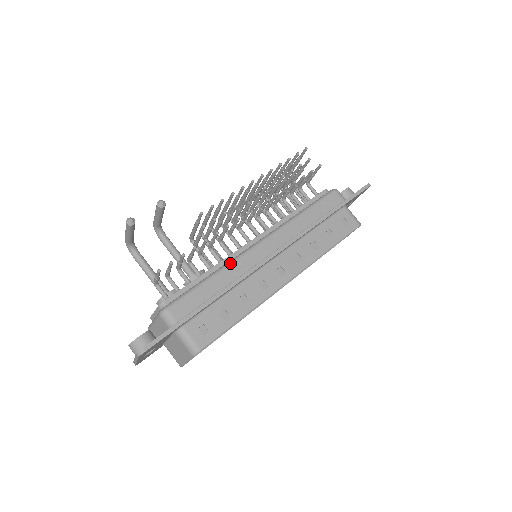
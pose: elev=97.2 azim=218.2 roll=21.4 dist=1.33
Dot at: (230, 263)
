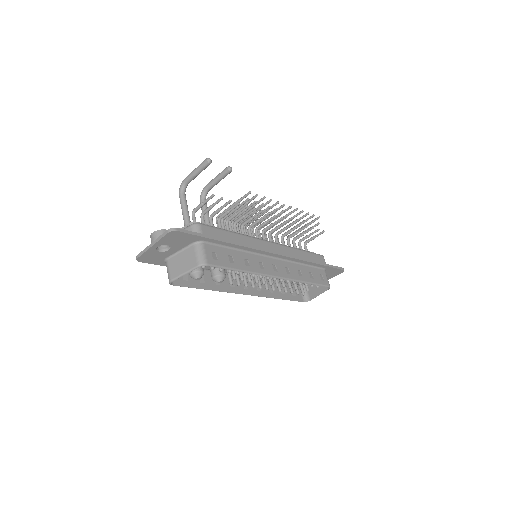
Dot at: (248, 236)
